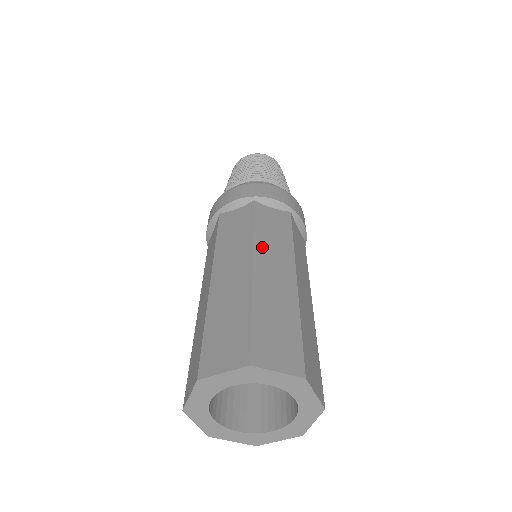
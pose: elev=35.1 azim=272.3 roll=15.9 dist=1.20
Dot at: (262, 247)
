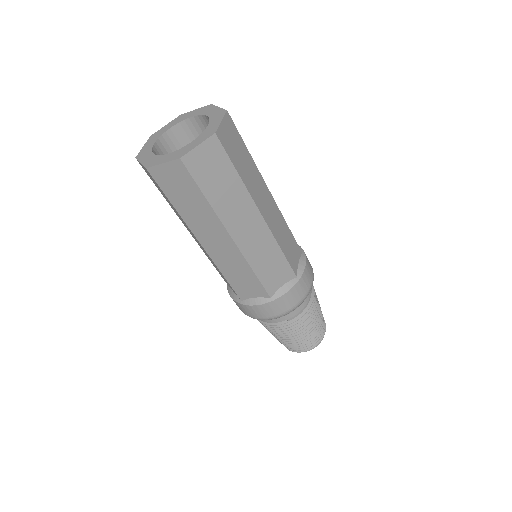
Dot at: occluded
